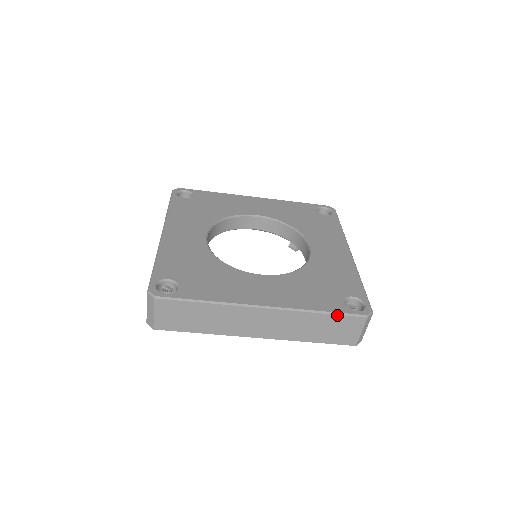
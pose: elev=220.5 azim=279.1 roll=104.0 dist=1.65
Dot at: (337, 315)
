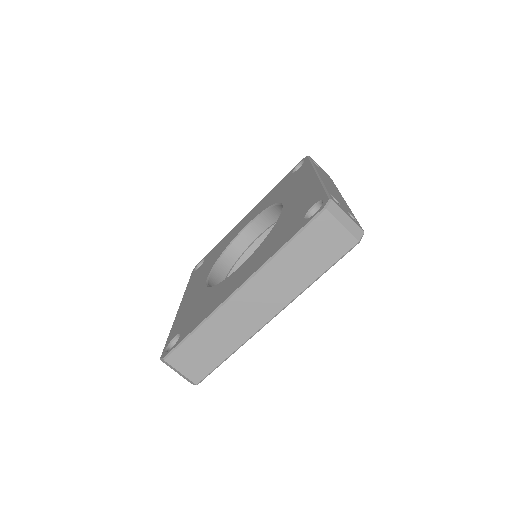
Dot at: (299, 235)
